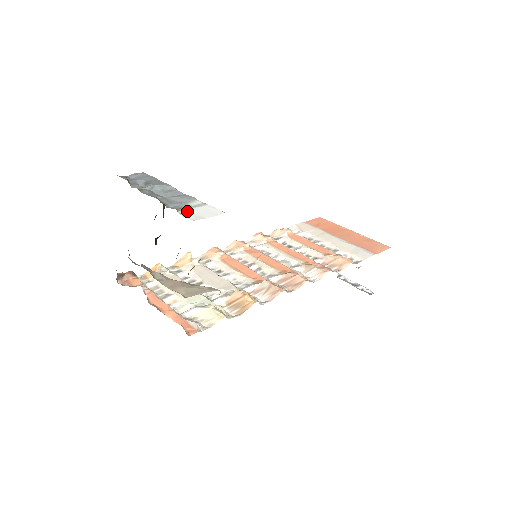
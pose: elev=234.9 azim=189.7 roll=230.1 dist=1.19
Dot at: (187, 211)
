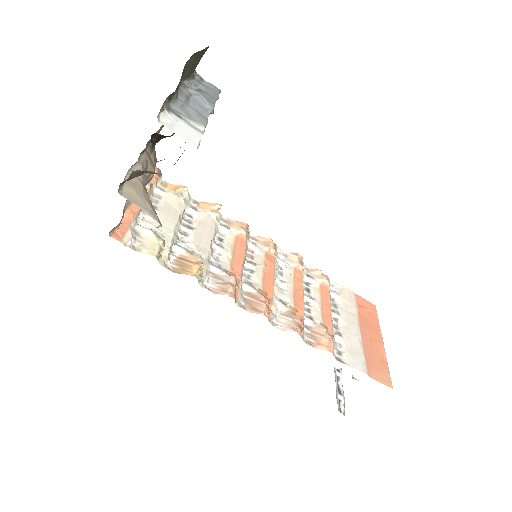
Dot at: (174, 117)
